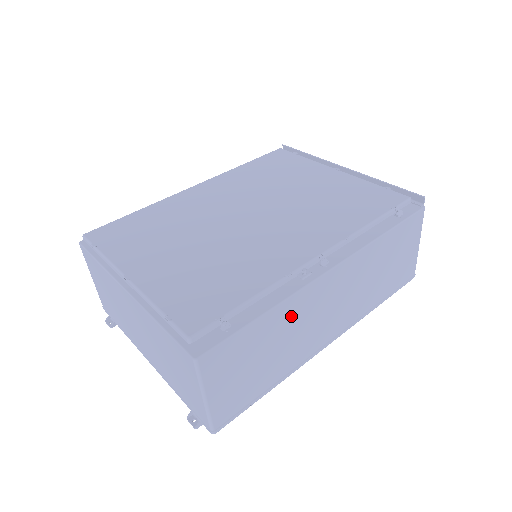
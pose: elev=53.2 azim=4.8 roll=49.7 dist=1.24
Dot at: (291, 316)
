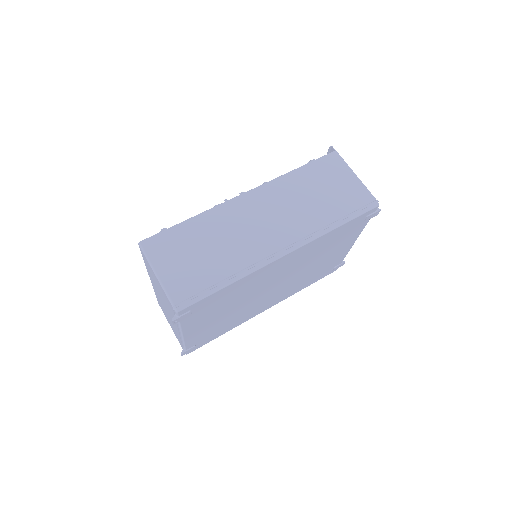
Dot at: (219, 223)
